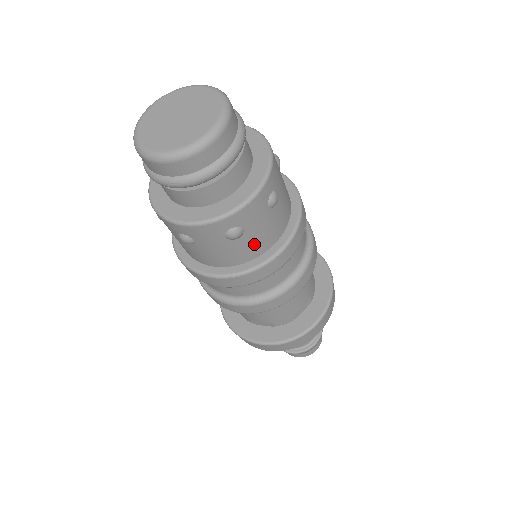
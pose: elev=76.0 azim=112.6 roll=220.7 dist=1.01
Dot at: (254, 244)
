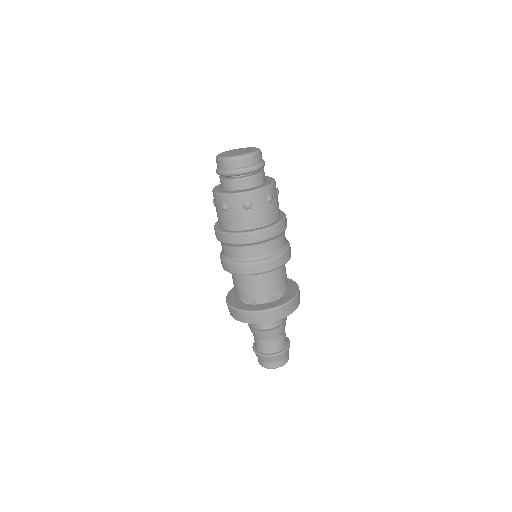
Dot at: (255, 218)
